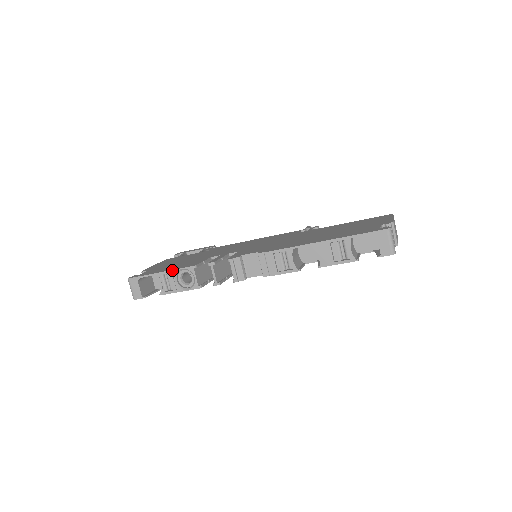
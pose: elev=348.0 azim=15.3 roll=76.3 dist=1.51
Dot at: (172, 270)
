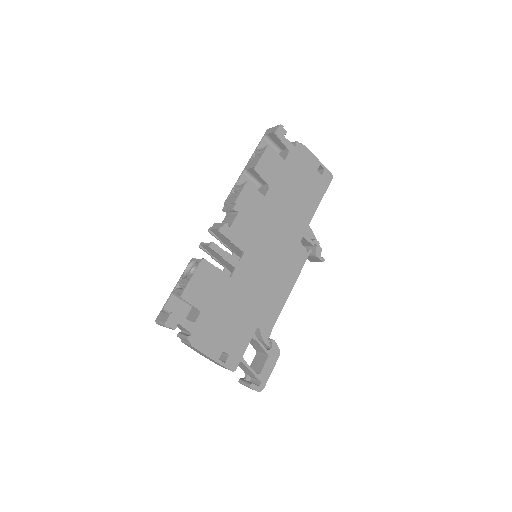
Dot at: (180, 277)
